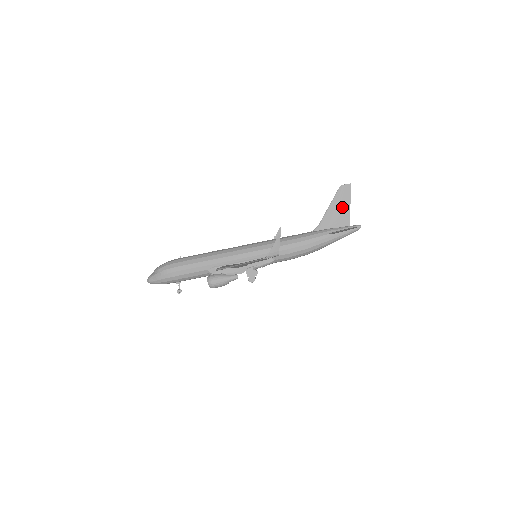
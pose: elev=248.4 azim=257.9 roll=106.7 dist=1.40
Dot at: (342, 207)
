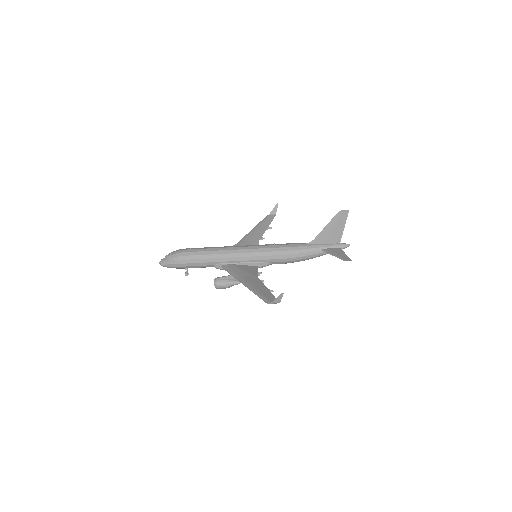
Dot at: (337, 228)
